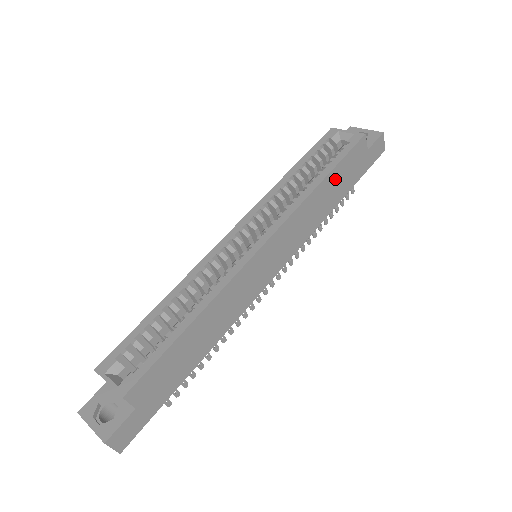
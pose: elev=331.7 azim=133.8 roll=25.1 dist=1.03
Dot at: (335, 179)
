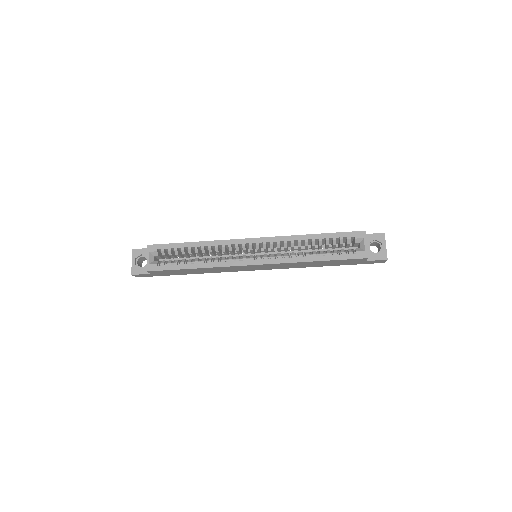
Dot at: (327, 262)
